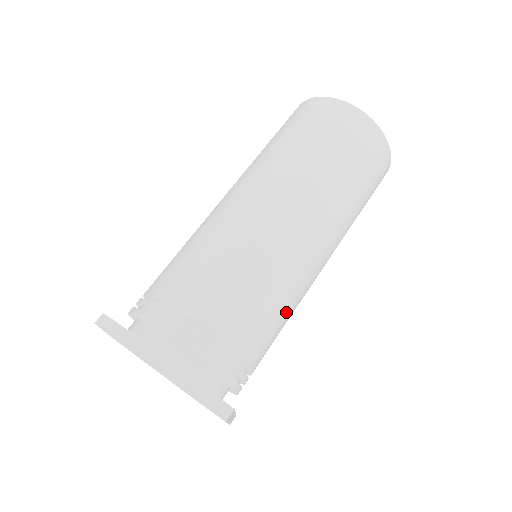
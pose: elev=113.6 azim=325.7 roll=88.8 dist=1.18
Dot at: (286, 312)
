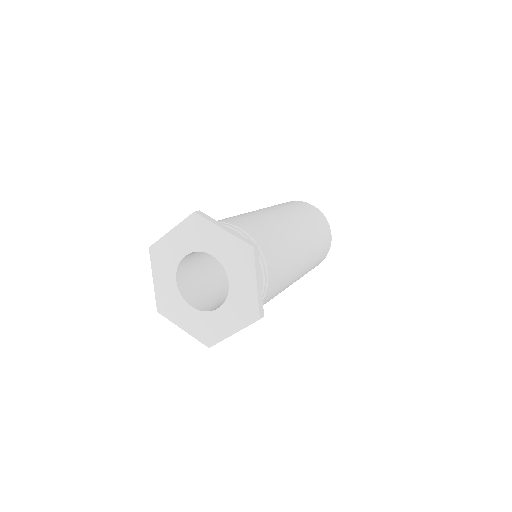
Dot at: (283, 247)
